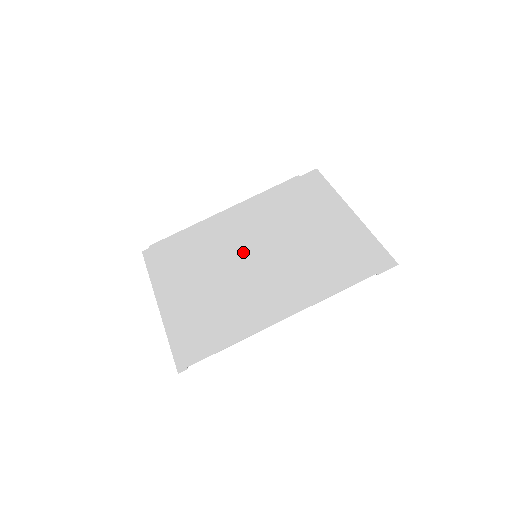
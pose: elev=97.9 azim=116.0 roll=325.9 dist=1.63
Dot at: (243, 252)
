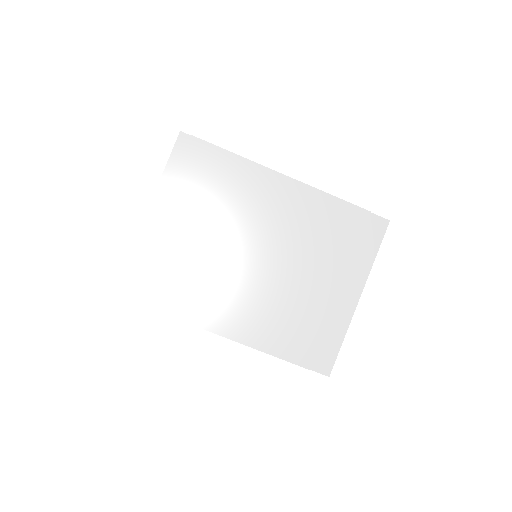
Dot at: (251, 241)
